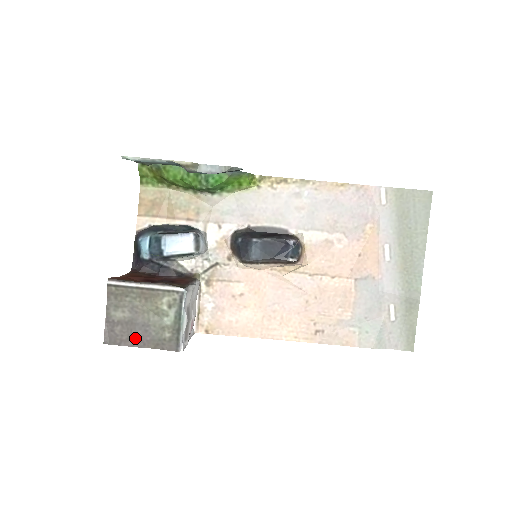
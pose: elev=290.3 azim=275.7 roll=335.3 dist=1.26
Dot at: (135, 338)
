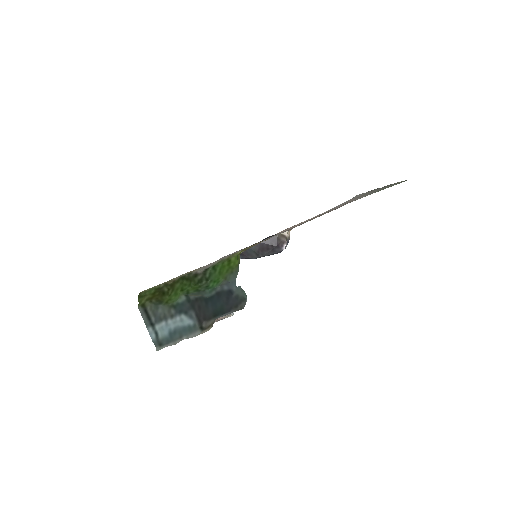
Dot at: occluded
